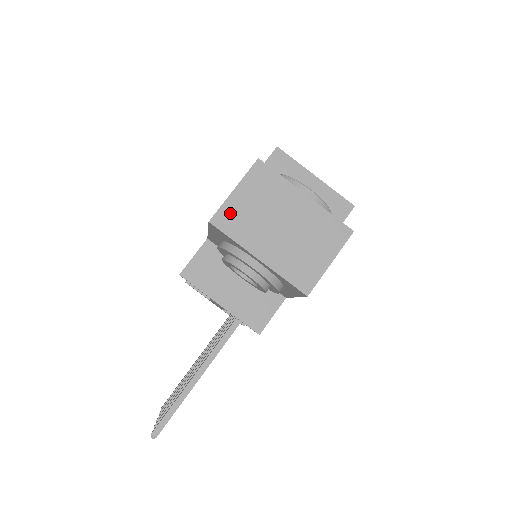
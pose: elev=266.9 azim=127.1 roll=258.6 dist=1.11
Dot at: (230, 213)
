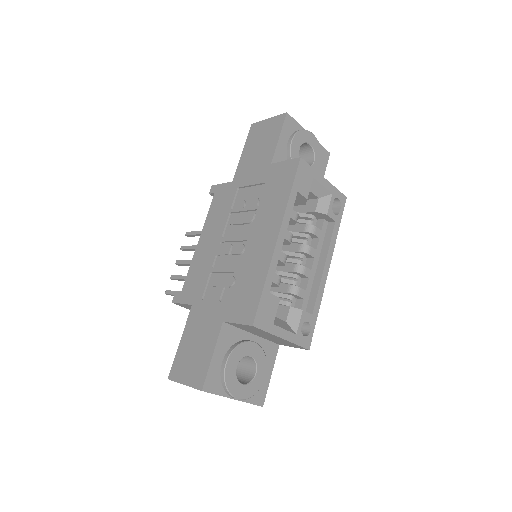
Dot at: occluded
